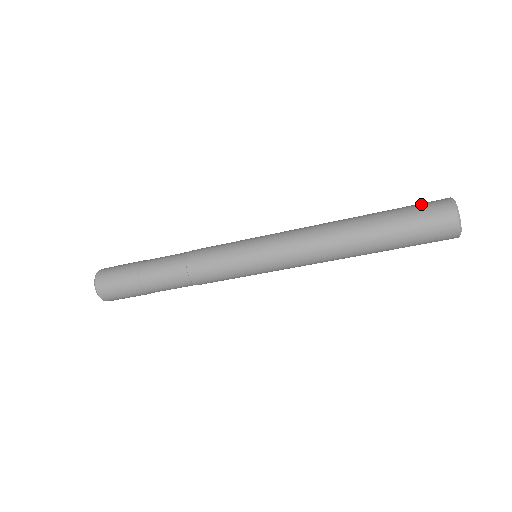
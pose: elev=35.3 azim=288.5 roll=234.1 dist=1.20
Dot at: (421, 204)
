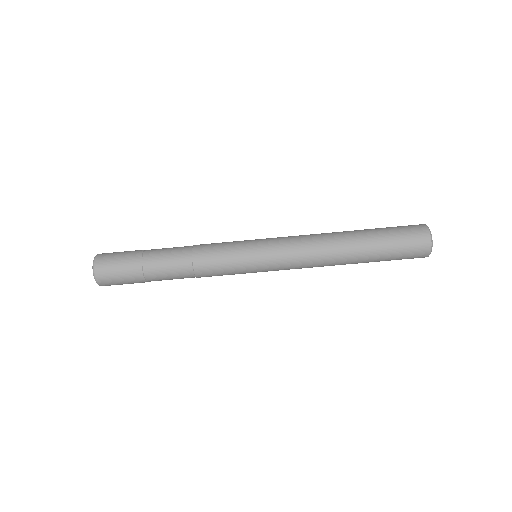
Dot at: (401, 226)
